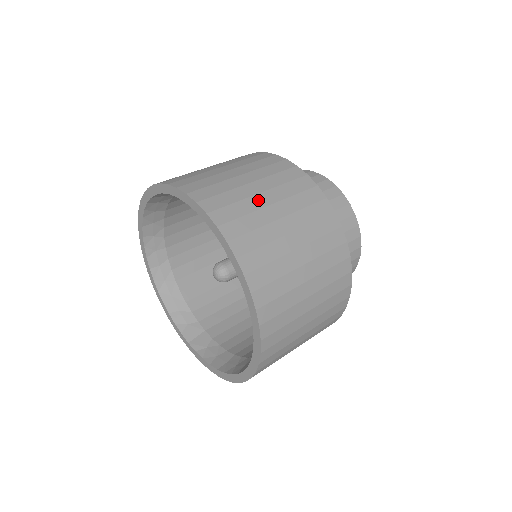
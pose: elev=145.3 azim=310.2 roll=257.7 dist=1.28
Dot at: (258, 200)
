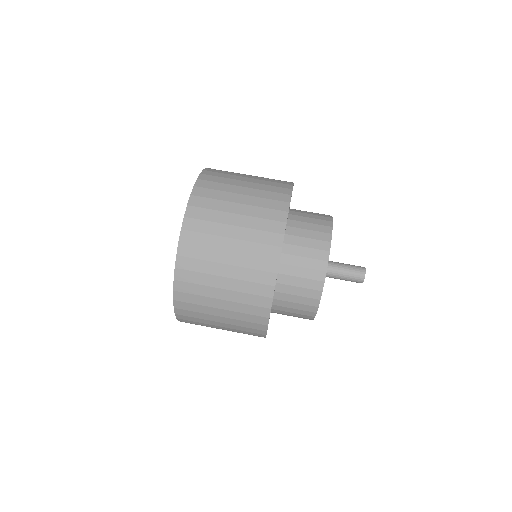
Dot at: (214, 311)
